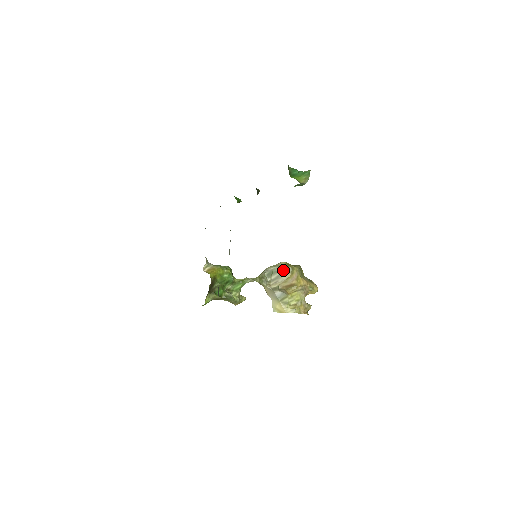
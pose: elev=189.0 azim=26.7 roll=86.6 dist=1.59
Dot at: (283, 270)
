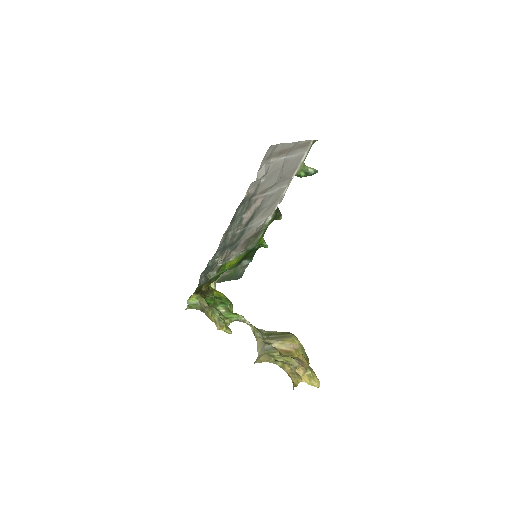
Dot at: (284, 334)
